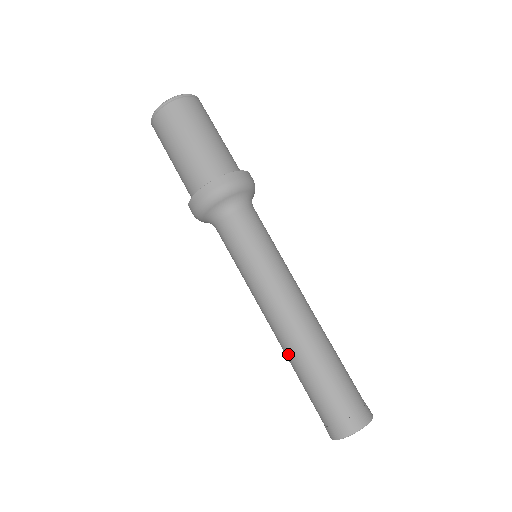
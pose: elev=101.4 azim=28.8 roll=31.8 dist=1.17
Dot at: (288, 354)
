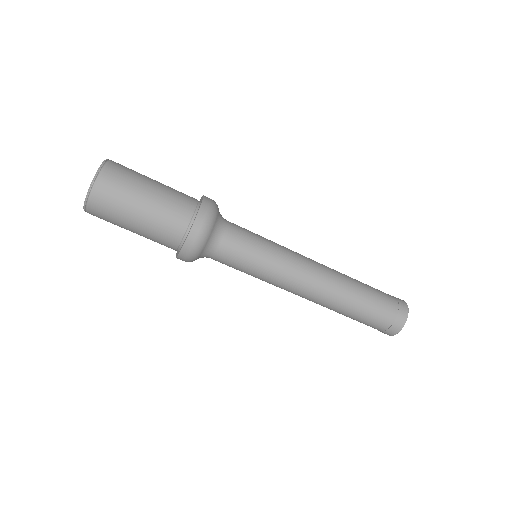
Dot at: (330, 307)
